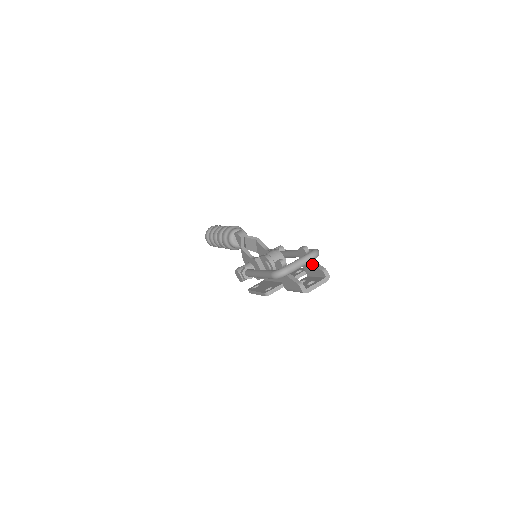
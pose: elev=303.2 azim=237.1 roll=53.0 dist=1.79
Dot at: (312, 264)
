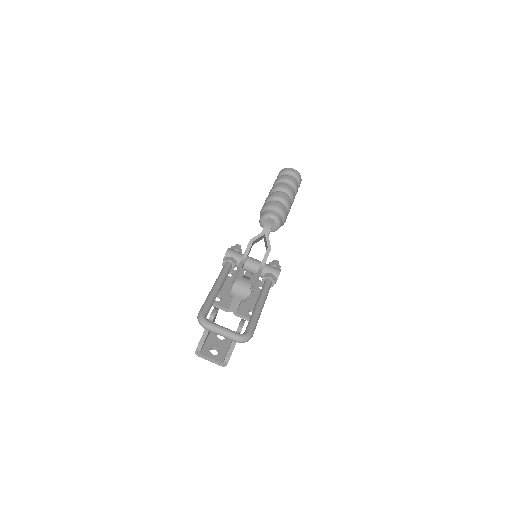
Dot at: (232, 342)
